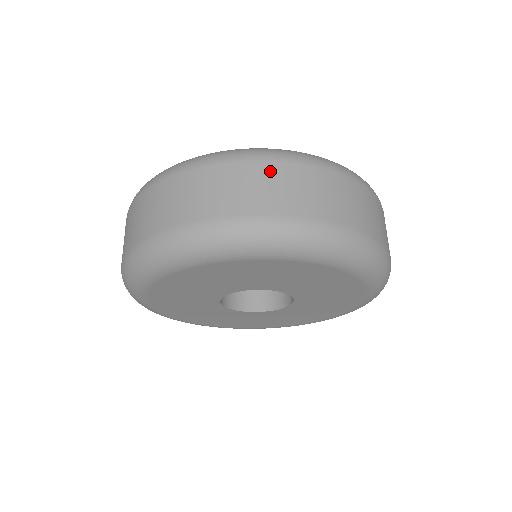
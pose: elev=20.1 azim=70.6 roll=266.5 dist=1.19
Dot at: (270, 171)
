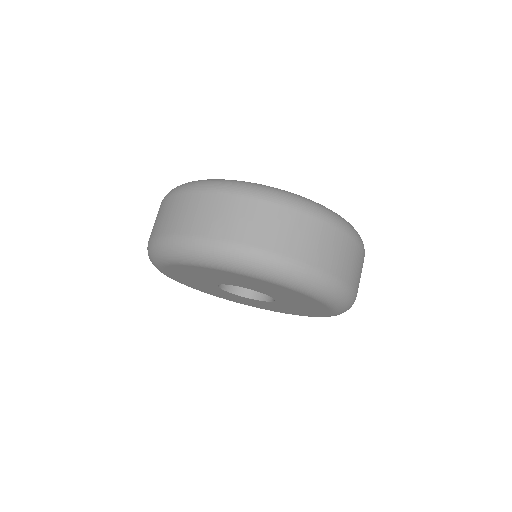
Dot at: (339, 238)
